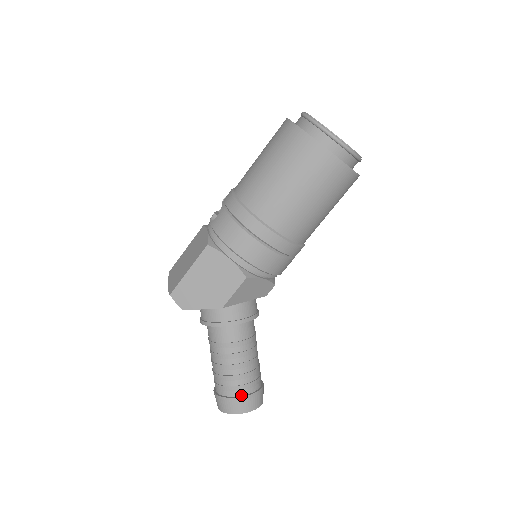
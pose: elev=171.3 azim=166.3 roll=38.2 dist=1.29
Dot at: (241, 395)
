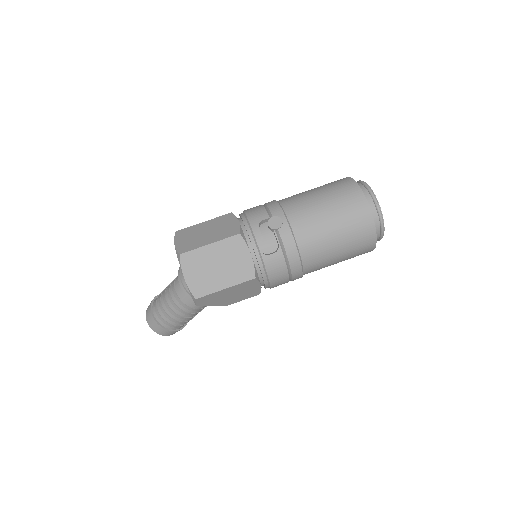
Dot at: (181, 327)
